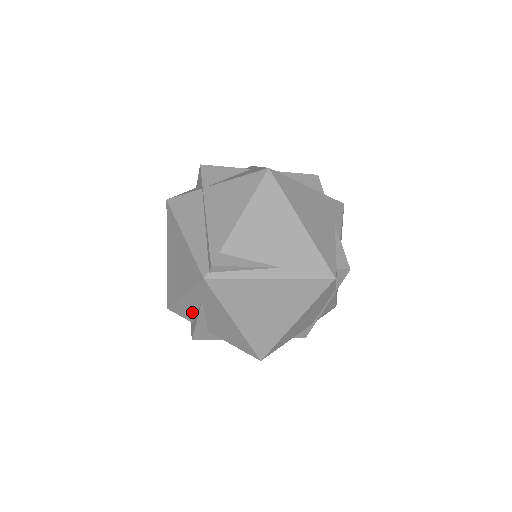
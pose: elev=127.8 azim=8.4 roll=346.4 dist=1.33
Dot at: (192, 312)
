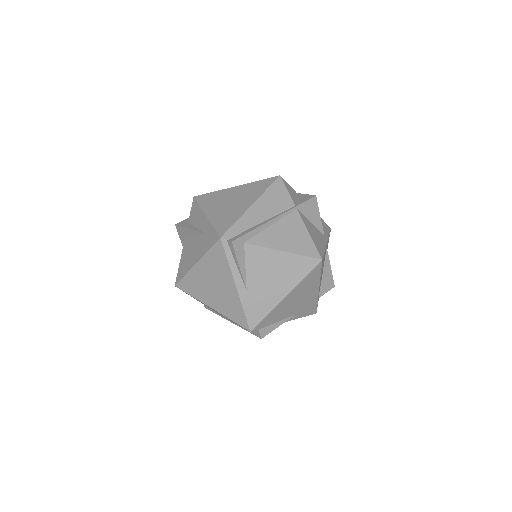
Dot at: (196, 222)
